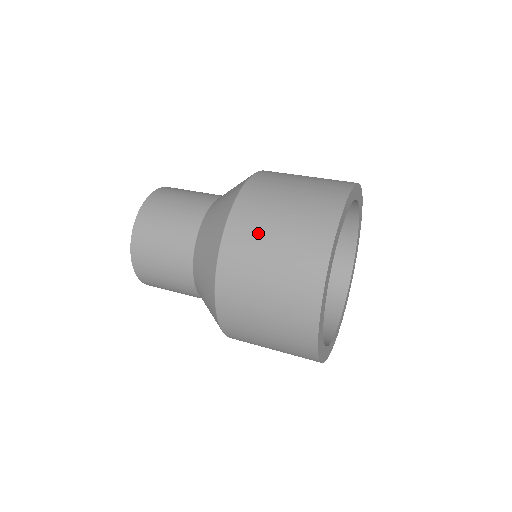
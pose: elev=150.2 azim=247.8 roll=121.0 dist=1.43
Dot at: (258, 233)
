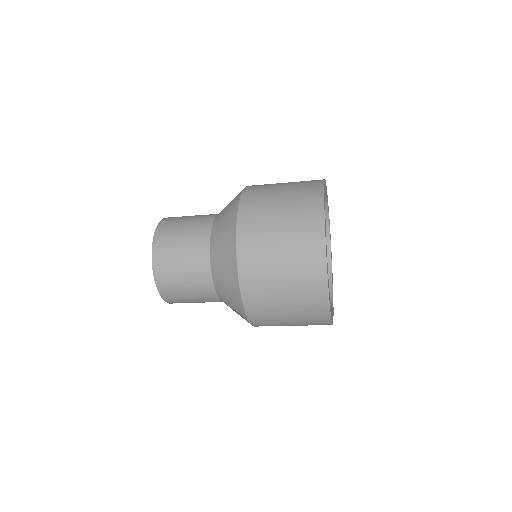
Dot at: (264, 225)
